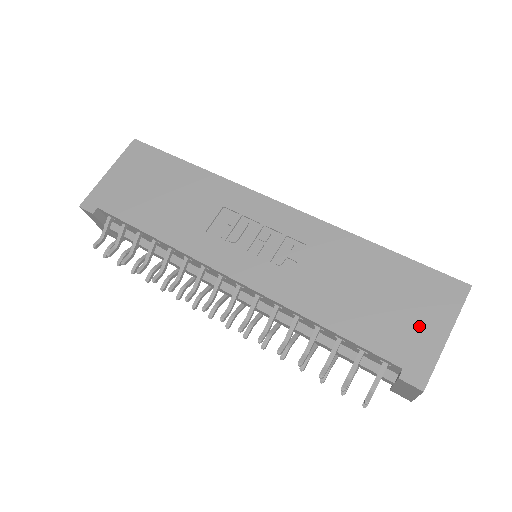
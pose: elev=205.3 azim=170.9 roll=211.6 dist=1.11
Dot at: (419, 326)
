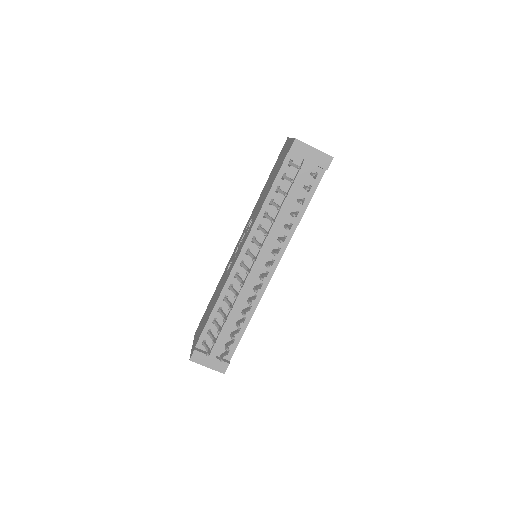
Dot at: (284, 152)
